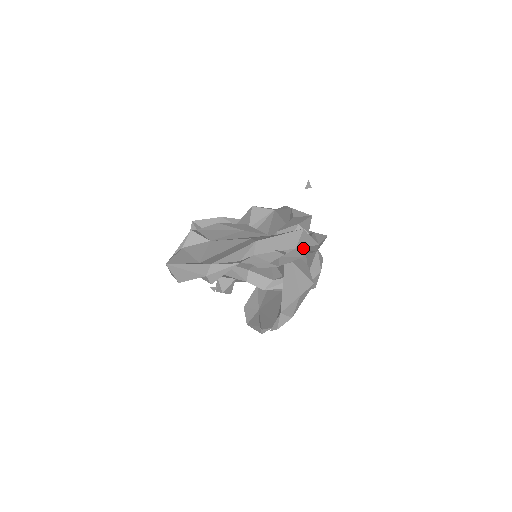
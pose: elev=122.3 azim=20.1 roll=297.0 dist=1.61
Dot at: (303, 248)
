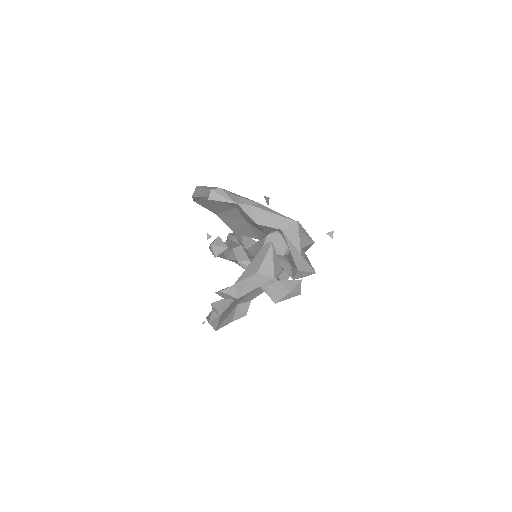
Dot at: (288, 241)
